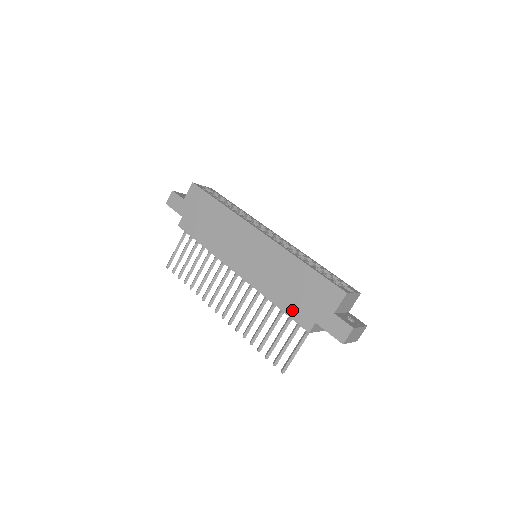
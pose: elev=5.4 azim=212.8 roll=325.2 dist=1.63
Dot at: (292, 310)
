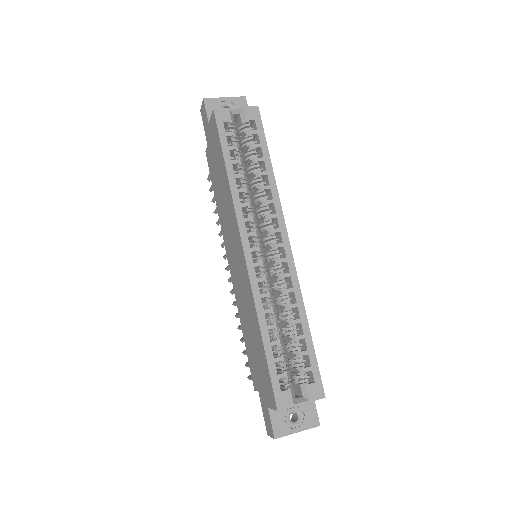
Dot at: (249, 357)
